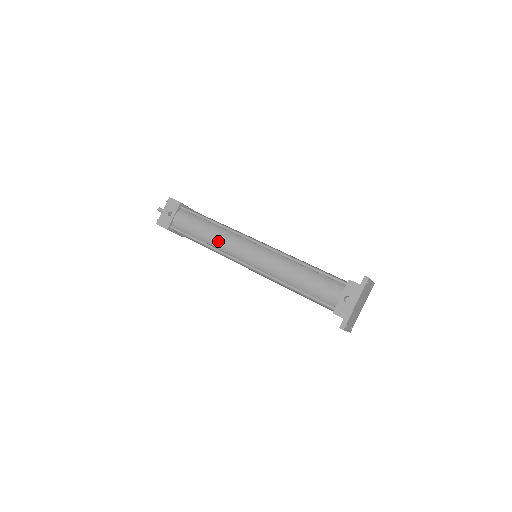
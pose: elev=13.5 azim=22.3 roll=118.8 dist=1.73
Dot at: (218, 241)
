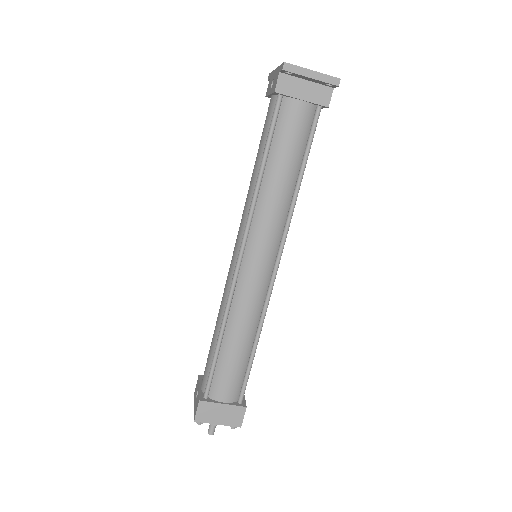
Dot at: (221, 308)
